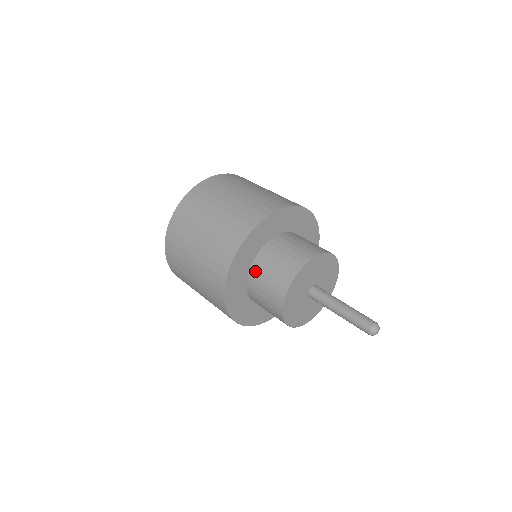
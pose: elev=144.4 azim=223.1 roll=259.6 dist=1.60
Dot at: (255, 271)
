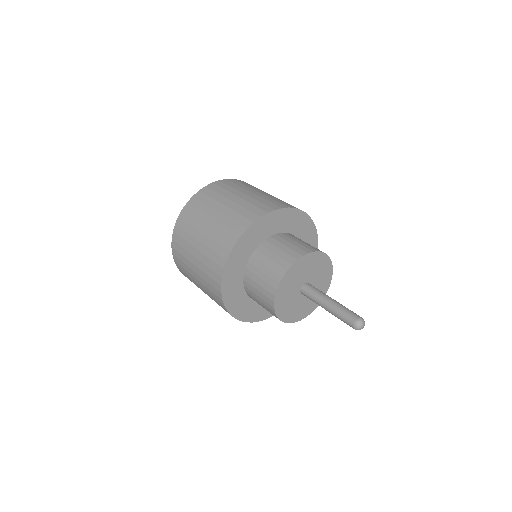
Dot at: (269, 243)
